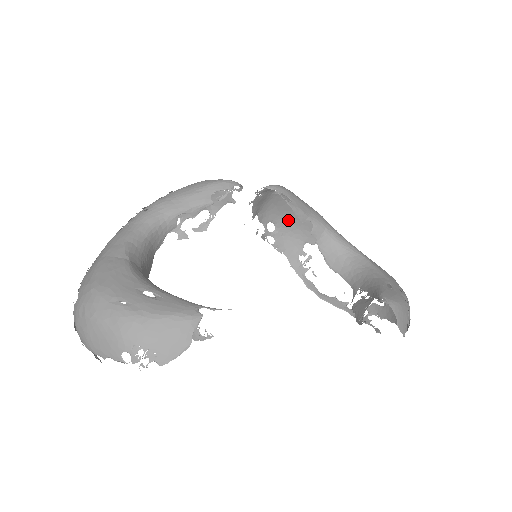
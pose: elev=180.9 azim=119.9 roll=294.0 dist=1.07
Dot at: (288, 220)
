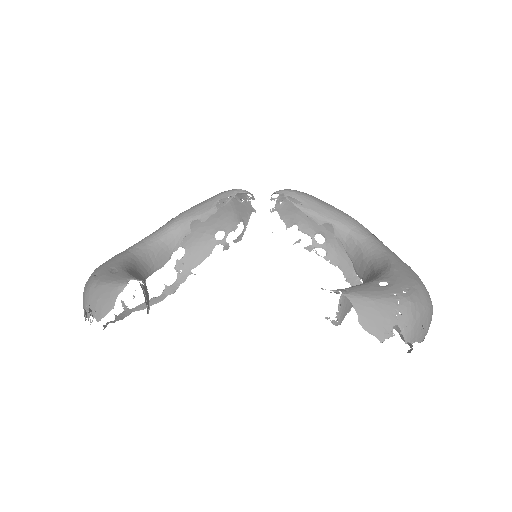
Dot at: occluded
